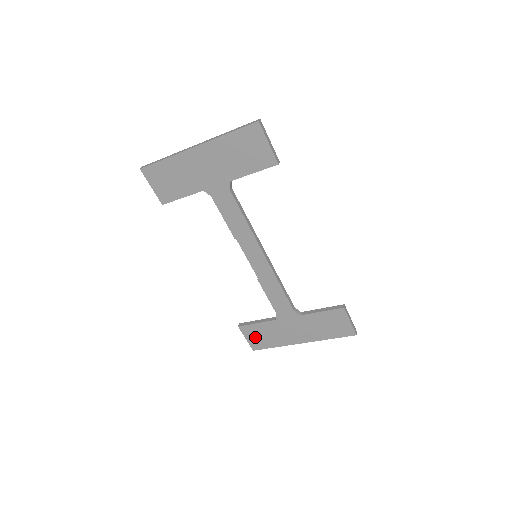
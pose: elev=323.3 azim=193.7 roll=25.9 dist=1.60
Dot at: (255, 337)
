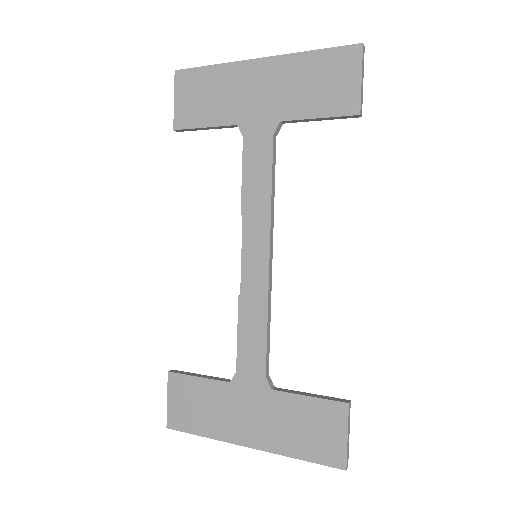
Dot at: (183, 402)
